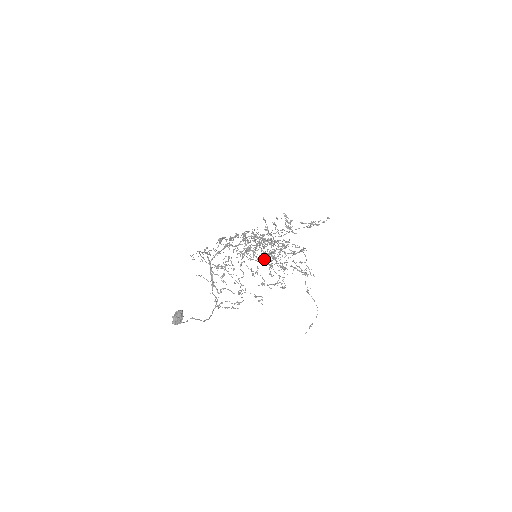
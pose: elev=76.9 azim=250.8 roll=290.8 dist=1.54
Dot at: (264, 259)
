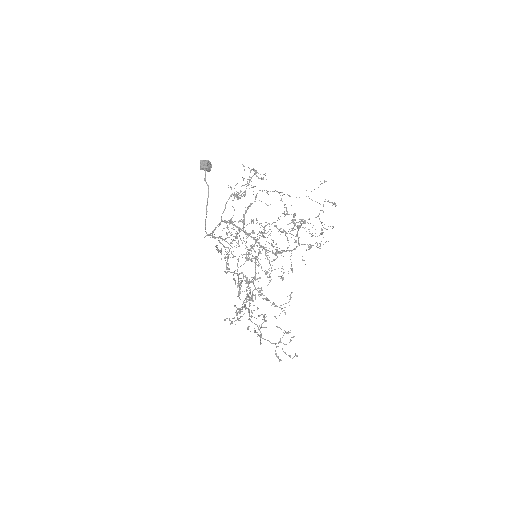
Dot at: (248, 285)
